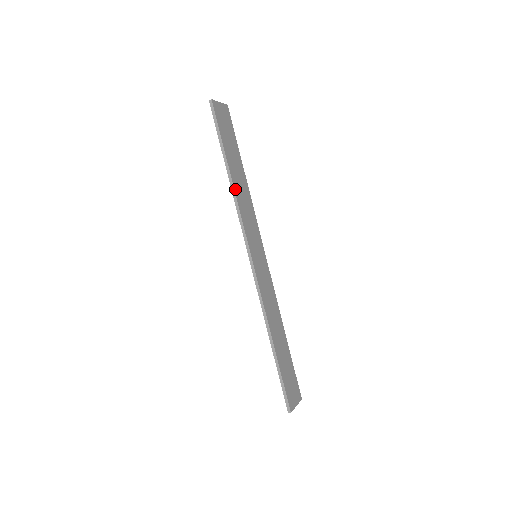
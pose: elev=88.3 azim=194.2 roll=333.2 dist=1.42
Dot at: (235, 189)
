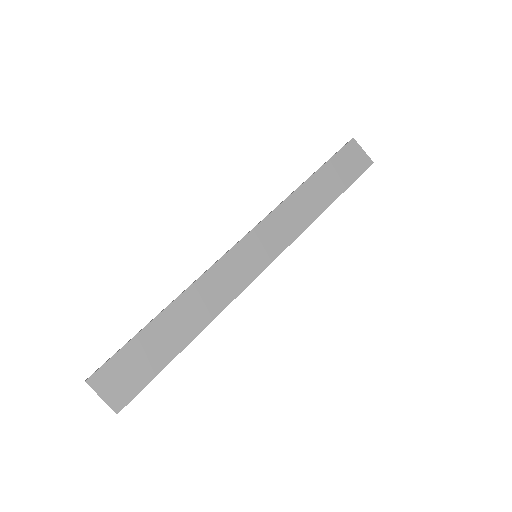
Dot at: (297, 192)
